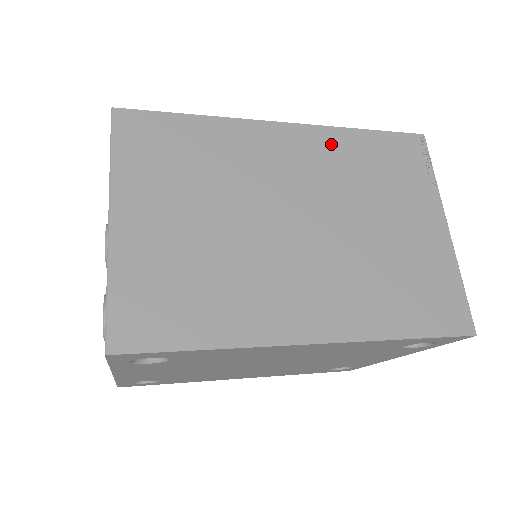
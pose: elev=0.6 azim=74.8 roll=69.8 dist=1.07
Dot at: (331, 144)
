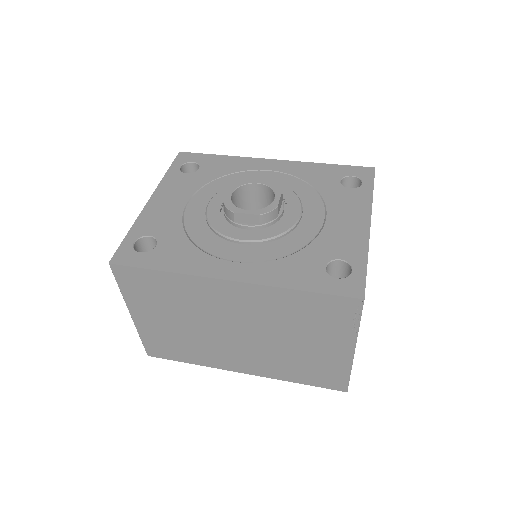
Dot at: (268, 297)
